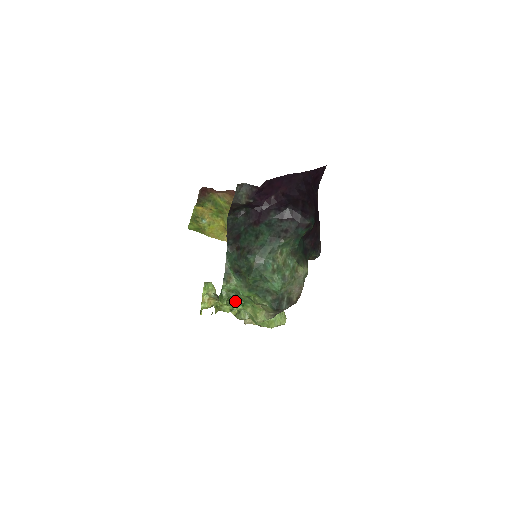
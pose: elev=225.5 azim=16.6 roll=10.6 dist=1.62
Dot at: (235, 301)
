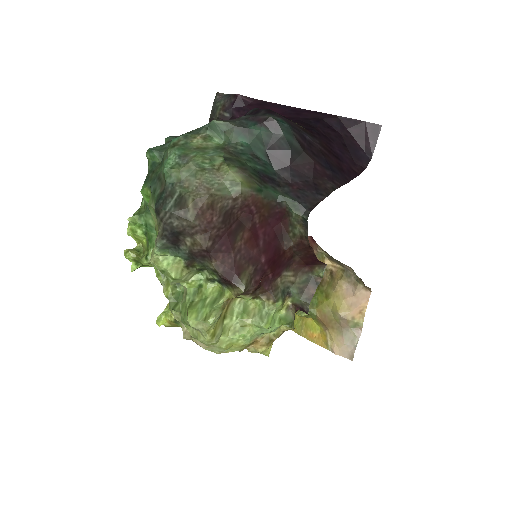
Dot at: (152, 237)
